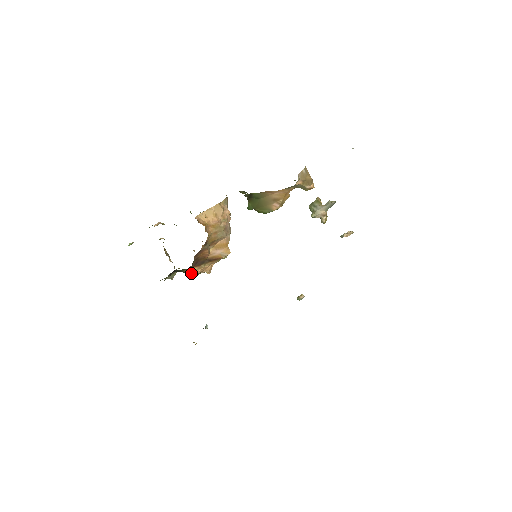
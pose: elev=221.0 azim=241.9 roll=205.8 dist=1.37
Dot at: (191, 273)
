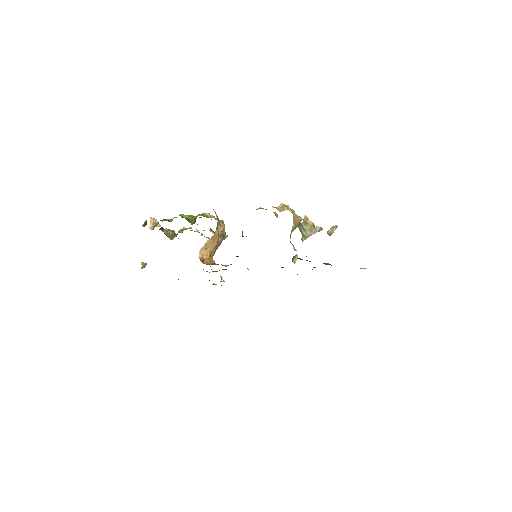
Dot at: (200, 260)
